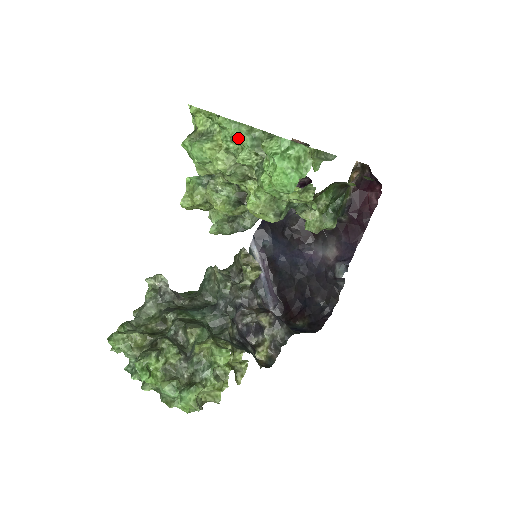
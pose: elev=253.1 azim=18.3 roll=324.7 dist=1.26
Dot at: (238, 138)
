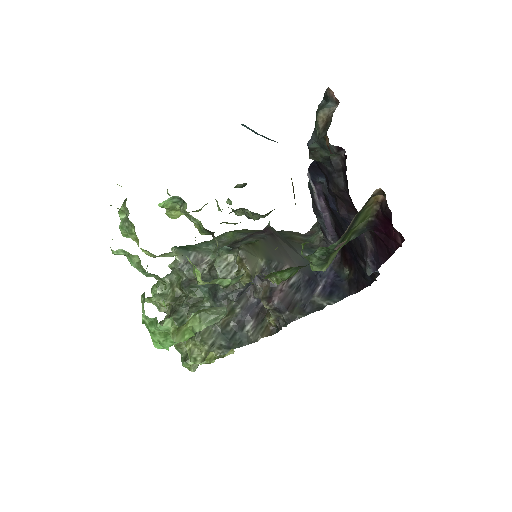
Dot at: (134, 265)
